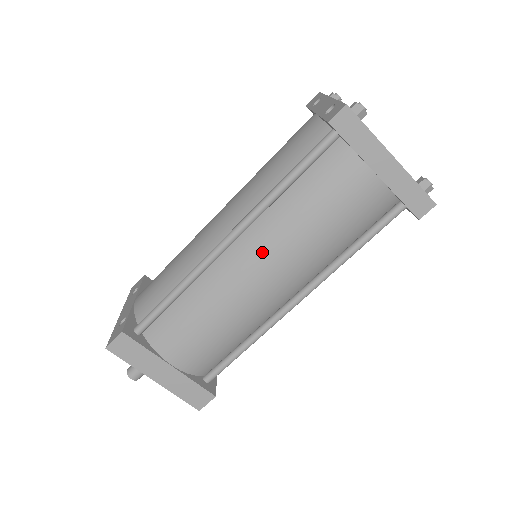
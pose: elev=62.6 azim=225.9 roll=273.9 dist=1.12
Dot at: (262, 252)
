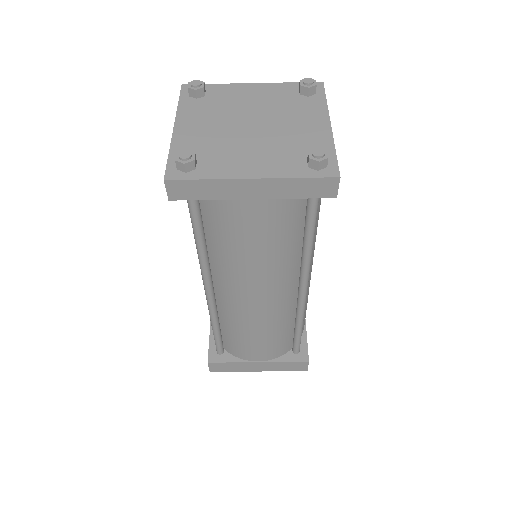
Dot at: (236, 288)
